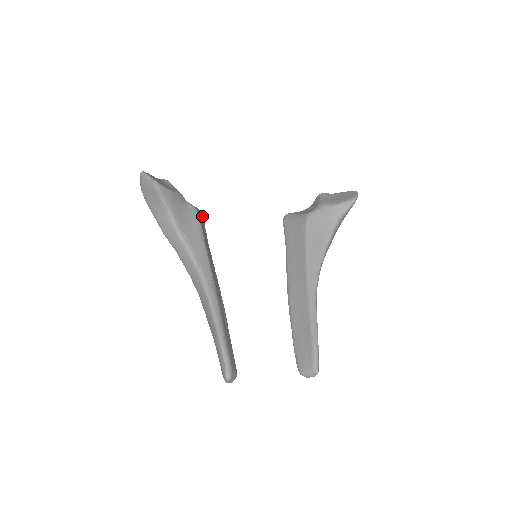
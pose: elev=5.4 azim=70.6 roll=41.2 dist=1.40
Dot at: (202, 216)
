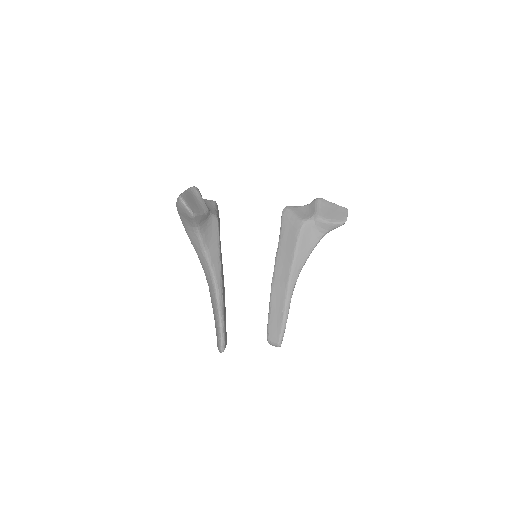
Dot at: (218, 210)
